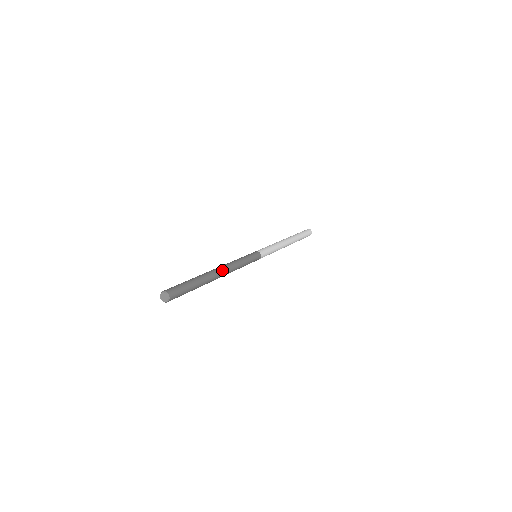
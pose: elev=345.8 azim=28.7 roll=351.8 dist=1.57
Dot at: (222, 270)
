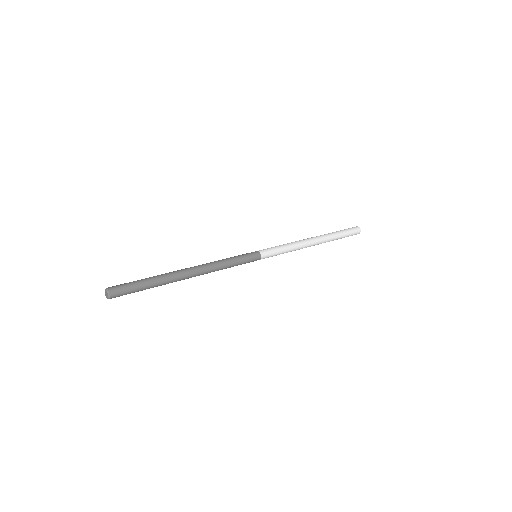
Dot at: (194, 273)
